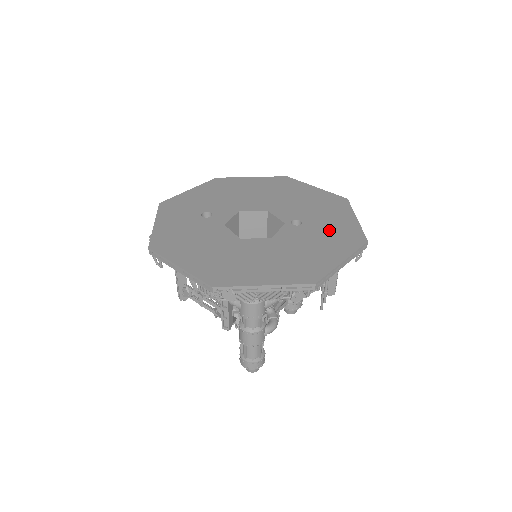
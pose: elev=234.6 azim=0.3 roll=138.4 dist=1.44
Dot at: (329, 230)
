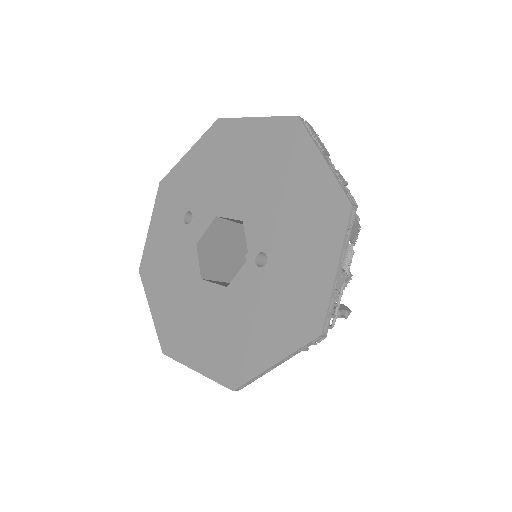
Dot at: (288, 290)
